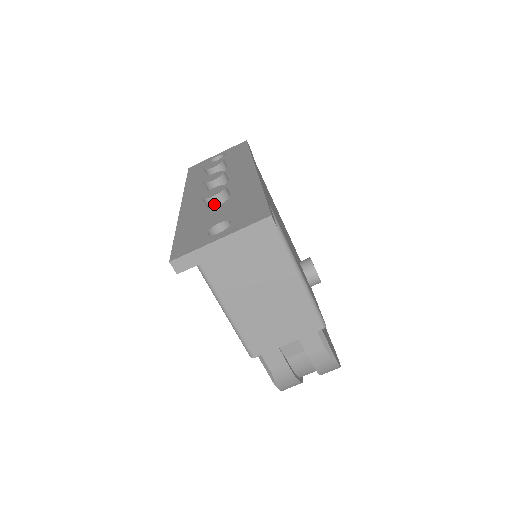
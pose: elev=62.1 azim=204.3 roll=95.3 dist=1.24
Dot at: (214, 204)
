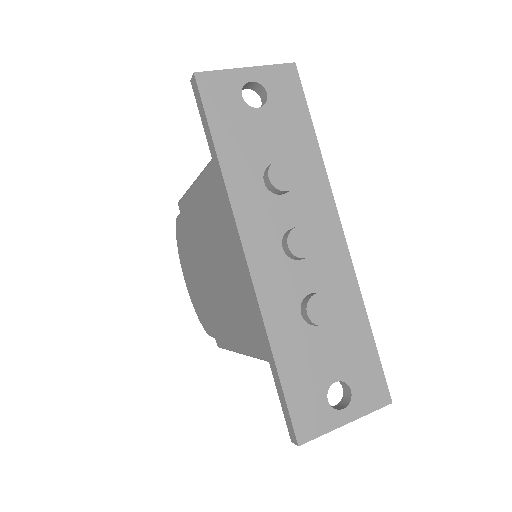
Dot at: (317, 325)
